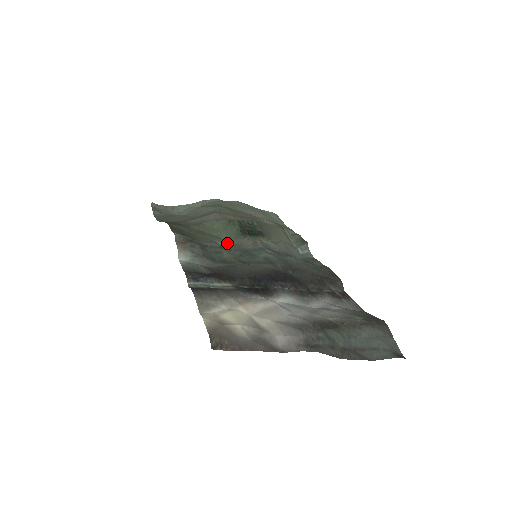
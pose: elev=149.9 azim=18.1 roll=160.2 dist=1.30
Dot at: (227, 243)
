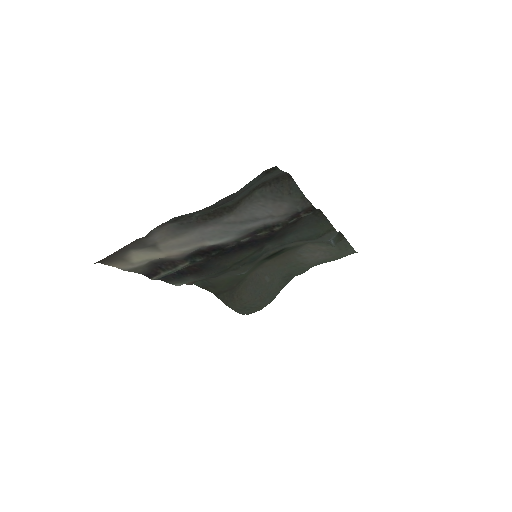
Dot at: (247, 271)
